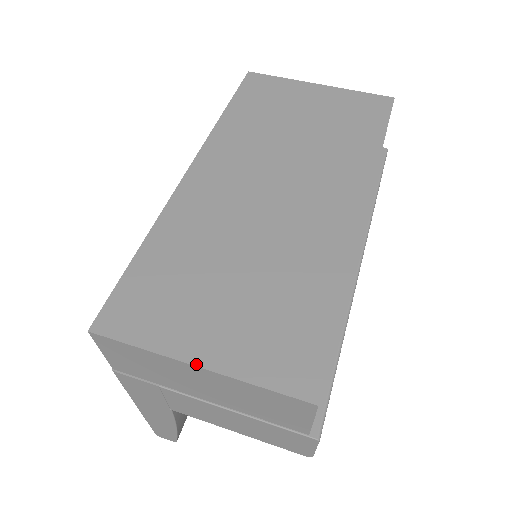
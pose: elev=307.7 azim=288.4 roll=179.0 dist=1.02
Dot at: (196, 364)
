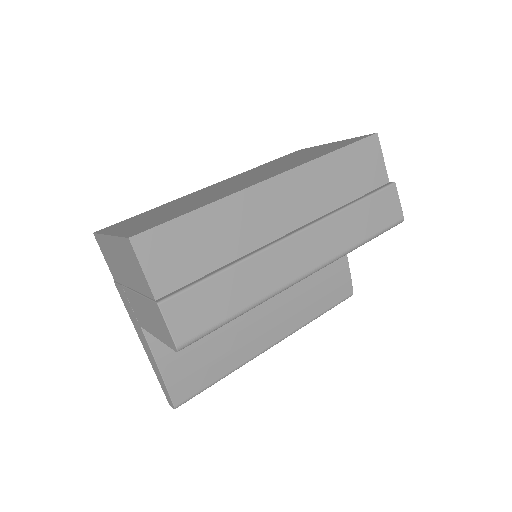
Dot at: (109, 234)
